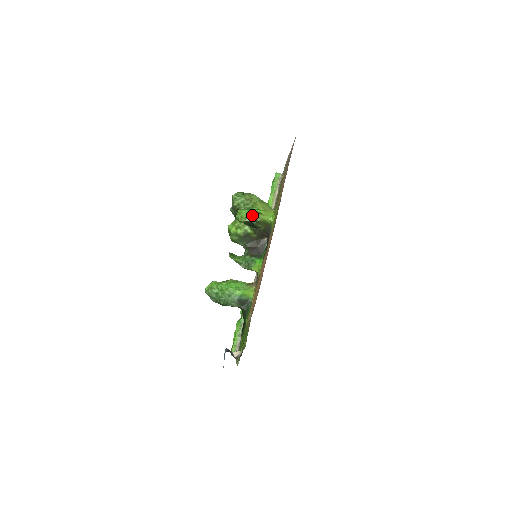
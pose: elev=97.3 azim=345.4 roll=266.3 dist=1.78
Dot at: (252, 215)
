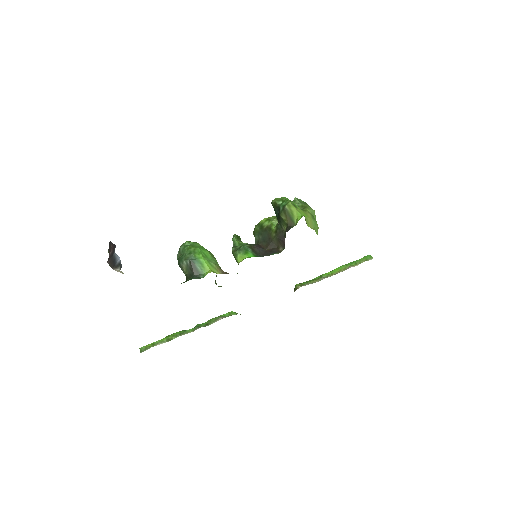
Dot at: (286, 200)
